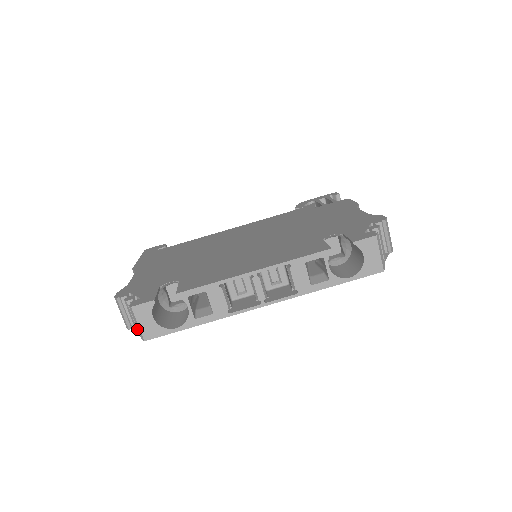
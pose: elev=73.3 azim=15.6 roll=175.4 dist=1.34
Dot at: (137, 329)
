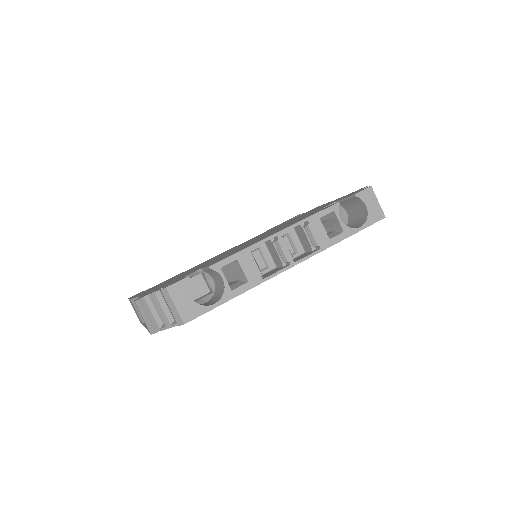
Dot at: (169, 322)
